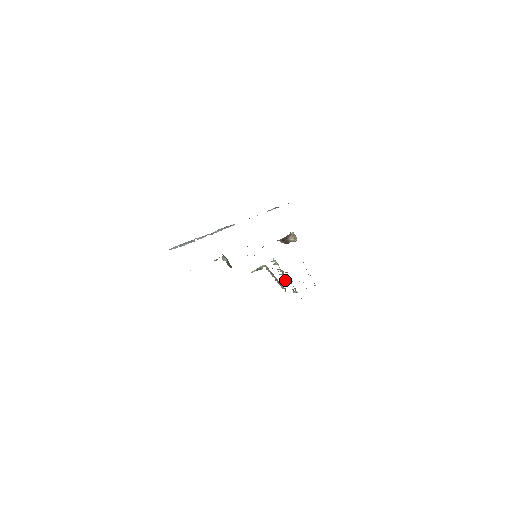
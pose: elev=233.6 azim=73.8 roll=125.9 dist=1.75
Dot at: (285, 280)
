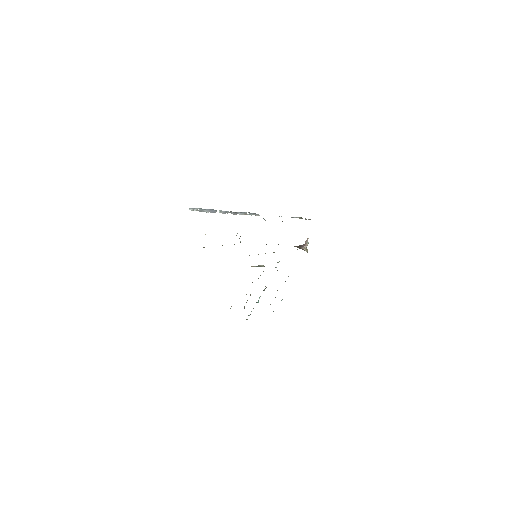
Dot at: occluded
